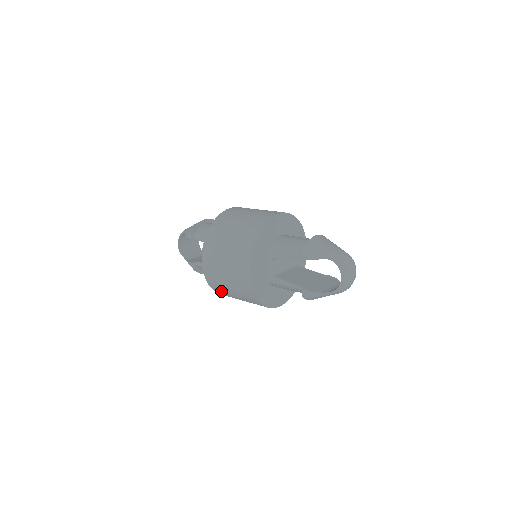
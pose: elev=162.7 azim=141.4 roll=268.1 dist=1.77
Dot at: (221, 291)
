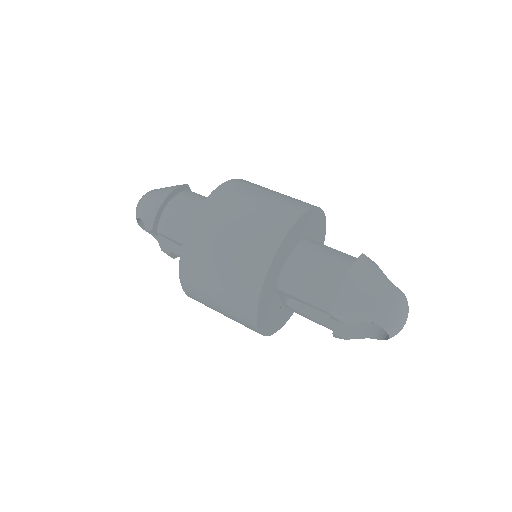
Dot at: occluded
